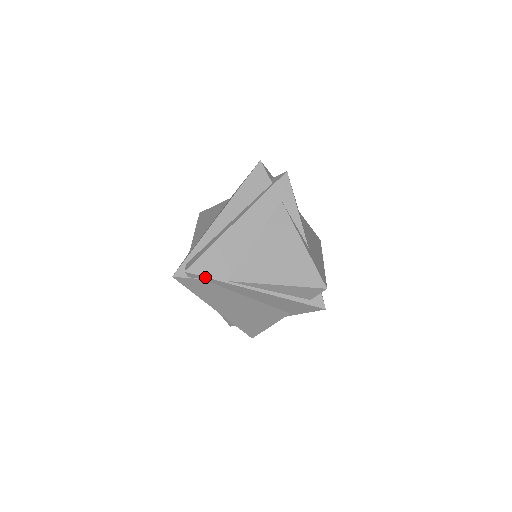
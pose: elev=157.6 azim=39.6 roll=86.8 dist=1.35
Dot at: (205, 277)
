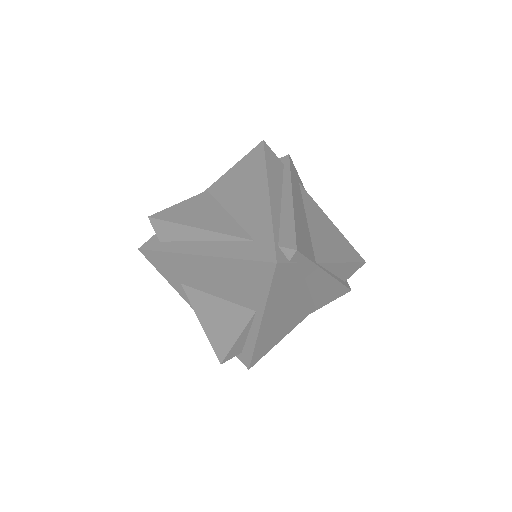
Dot at: (306, 258)
